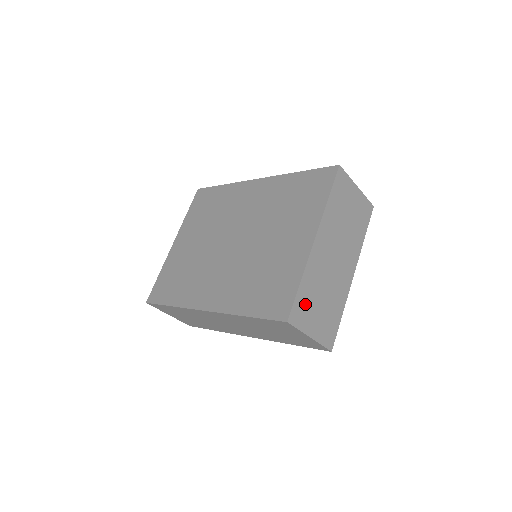
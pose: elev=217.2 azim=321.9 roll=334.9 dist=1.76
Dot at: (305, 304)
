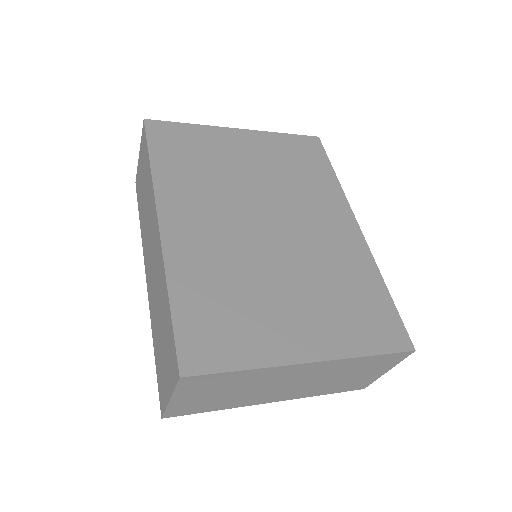
Dot at: (214, 382)
